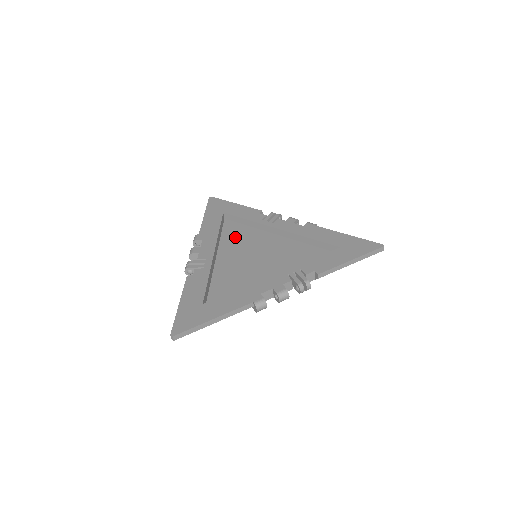
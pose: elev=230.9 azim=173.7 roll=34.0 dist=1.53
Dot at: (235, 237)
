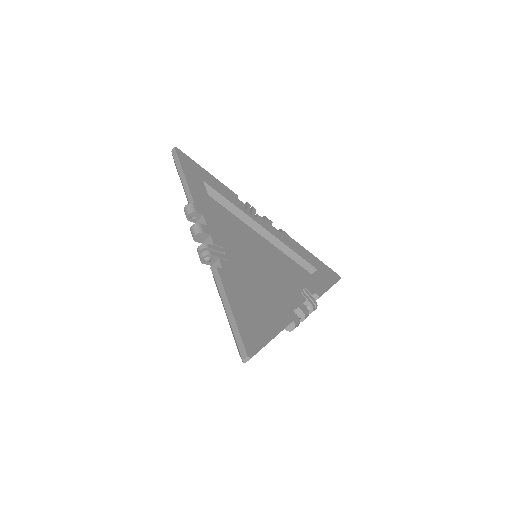
Dot at: (222, 220)
